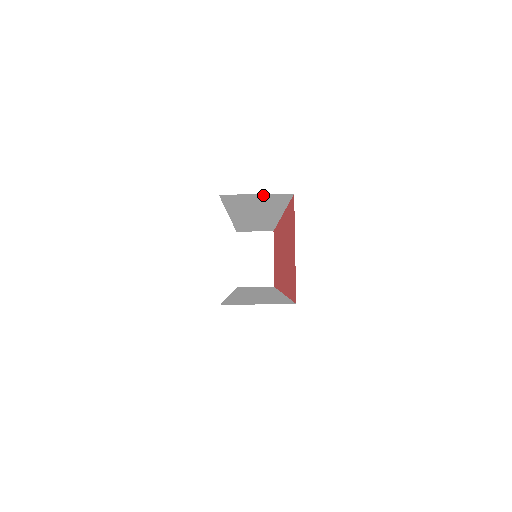
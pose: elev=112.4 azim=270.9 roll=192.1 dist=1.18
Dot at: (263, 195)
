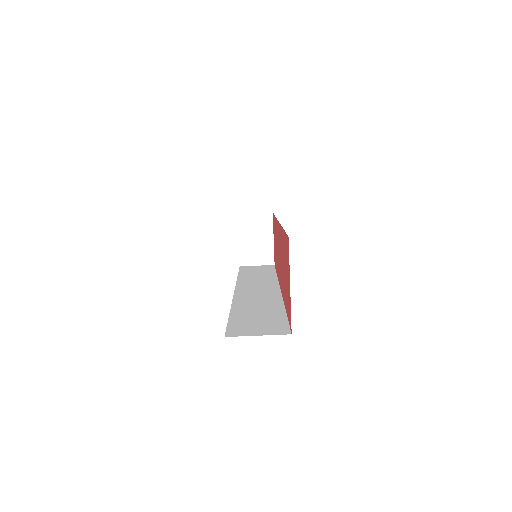
Dot at: occluded
